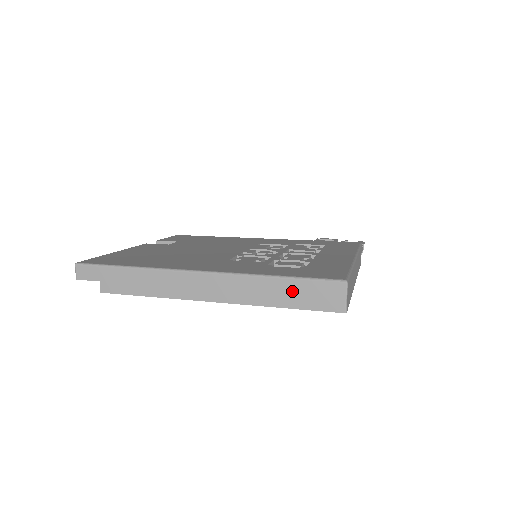
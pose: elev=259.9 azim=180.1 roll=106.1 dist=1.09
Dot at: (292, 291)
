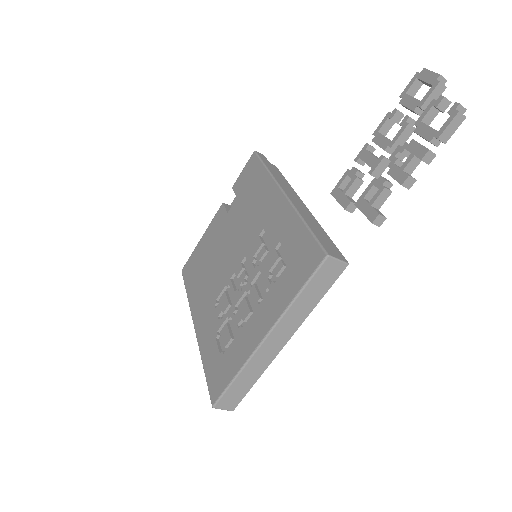
Dot at: occluded
